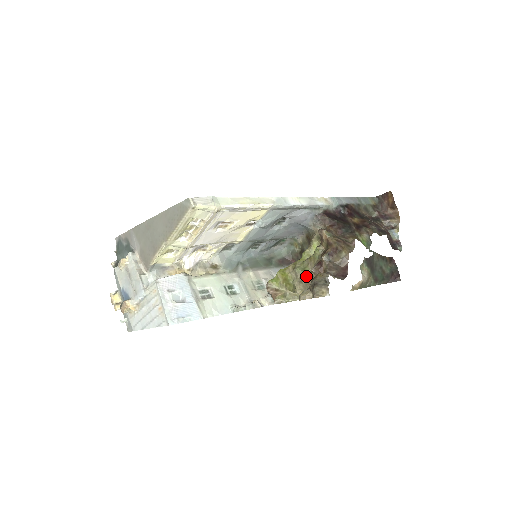
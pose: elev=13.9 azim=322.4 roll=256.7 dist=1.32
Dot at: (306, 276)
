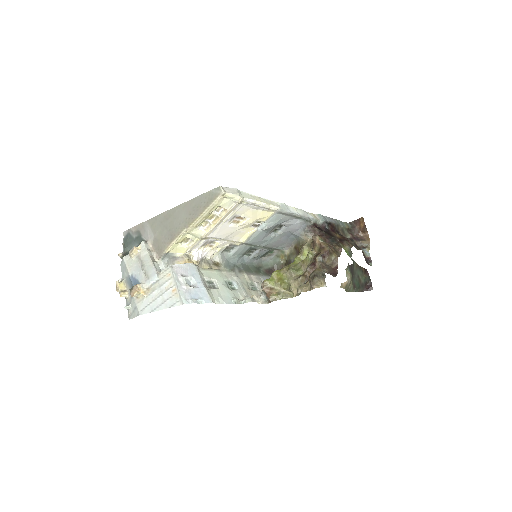
Dot at: (300, 275)
